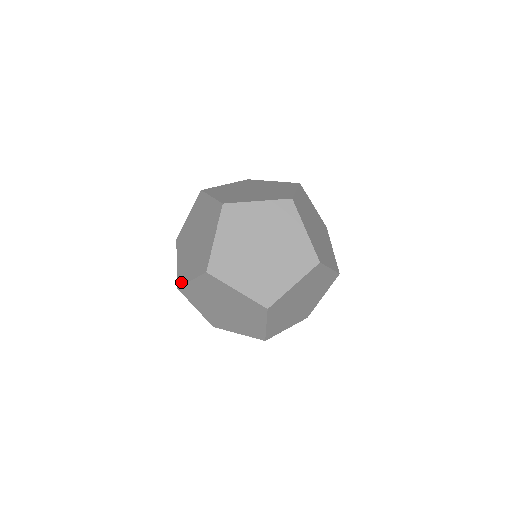
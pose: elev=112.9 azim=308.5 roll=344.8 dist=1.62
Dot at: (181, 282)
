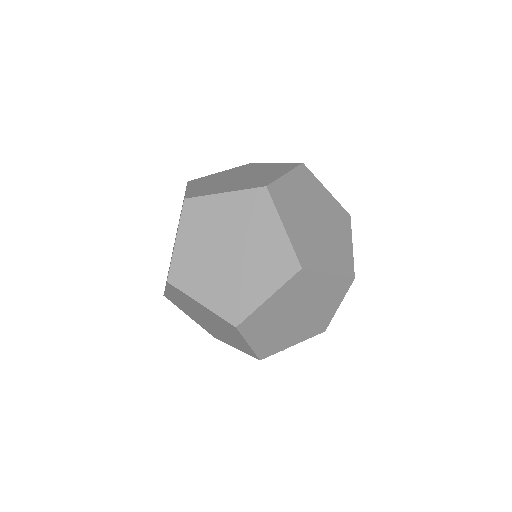
Dot at: occluded
